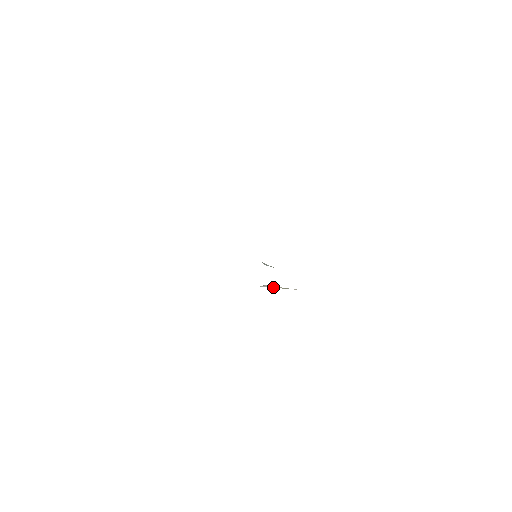
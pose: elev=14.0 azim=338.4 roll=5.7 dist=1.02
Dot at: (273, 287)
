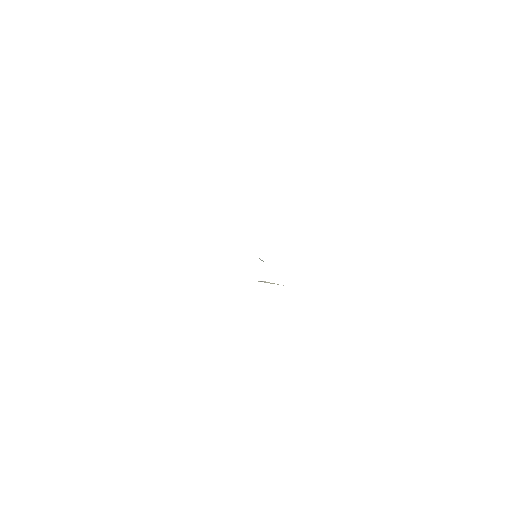
Dot at: occluded
